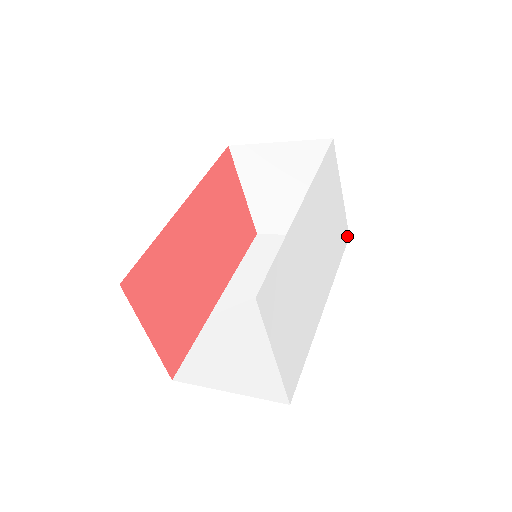
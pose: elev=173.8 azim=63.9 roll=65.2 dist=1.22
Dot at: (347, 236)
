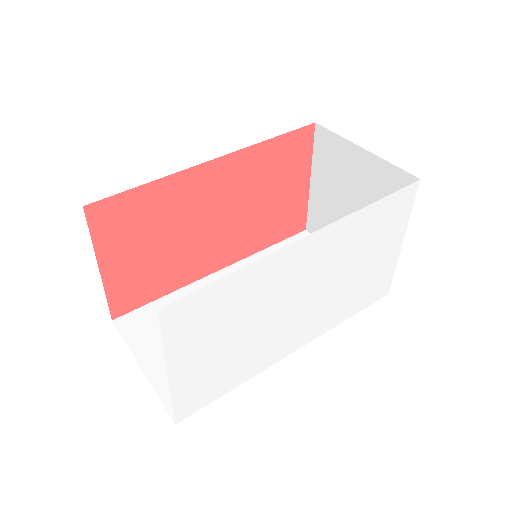
Dot at: (384, 292)
